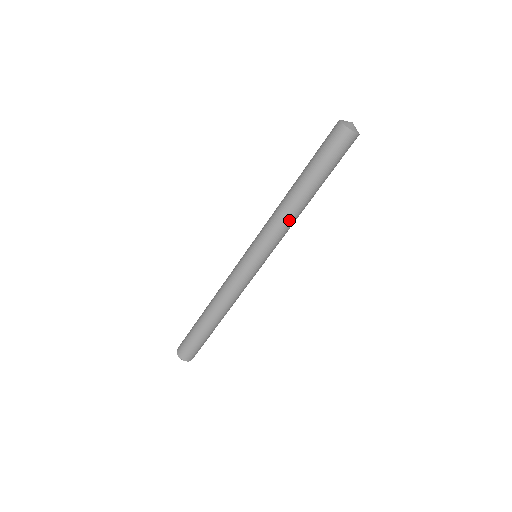
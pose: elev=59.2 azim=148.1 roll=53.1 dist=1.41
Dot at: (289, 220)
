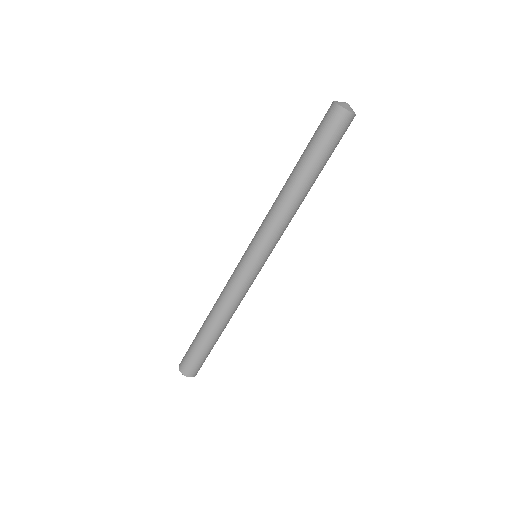
Dot at: occluded
